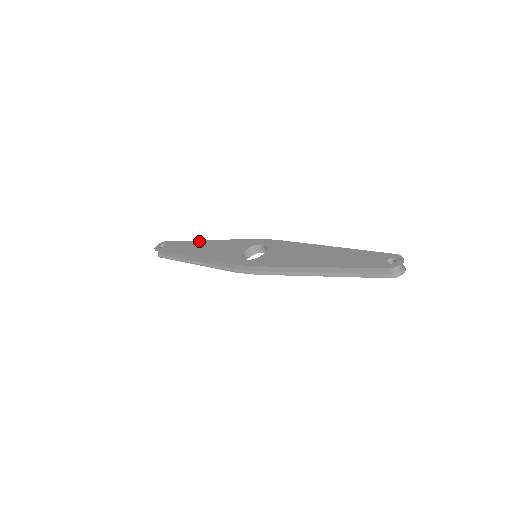
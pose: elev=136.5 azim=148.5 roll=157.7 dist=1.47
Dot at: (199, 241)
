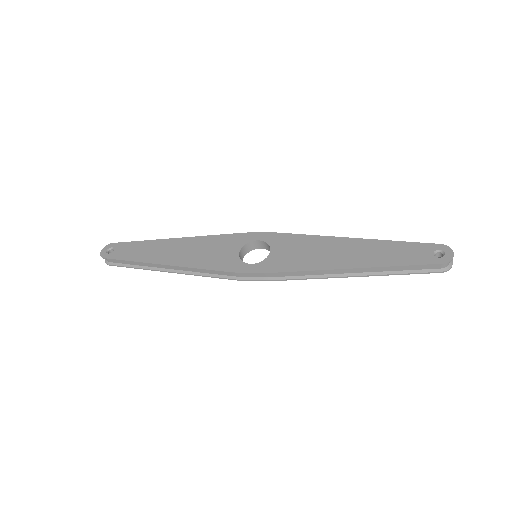
Dot at: (165, 240)
